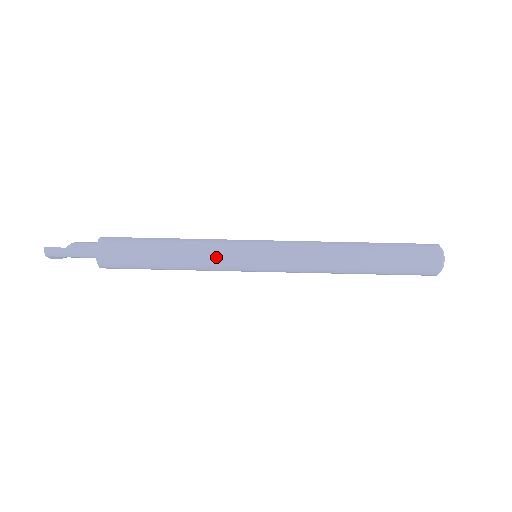
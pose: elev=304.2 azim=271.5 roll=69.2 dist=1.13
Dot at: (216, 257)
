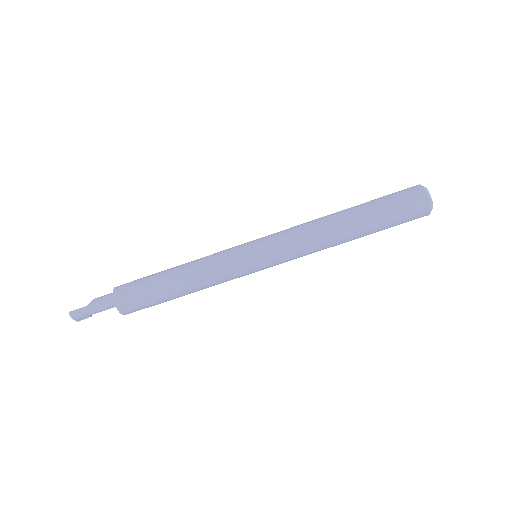
Dot at: (219, 268)
